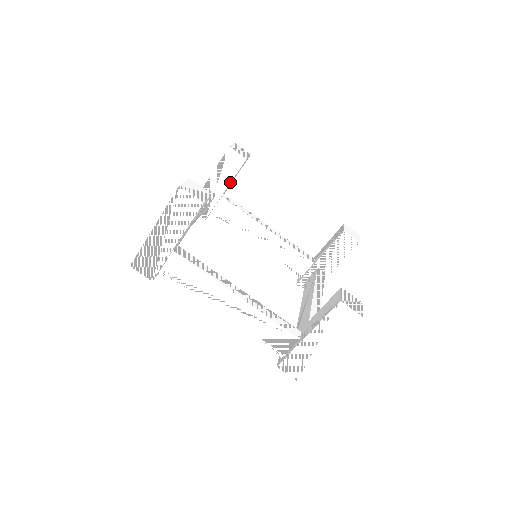
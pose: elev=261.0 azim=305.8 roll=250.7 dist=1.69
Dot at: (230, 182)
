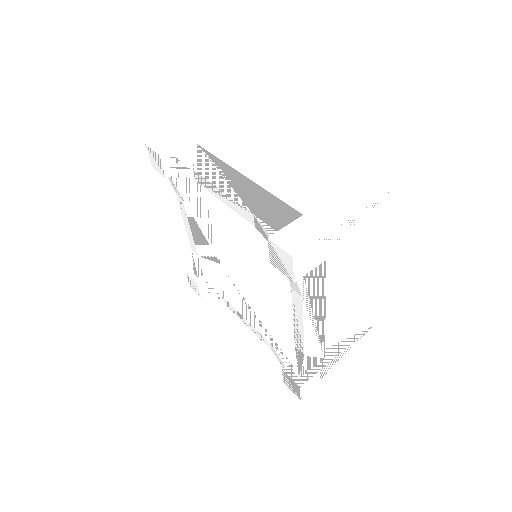
Dot at: (221, 149)
